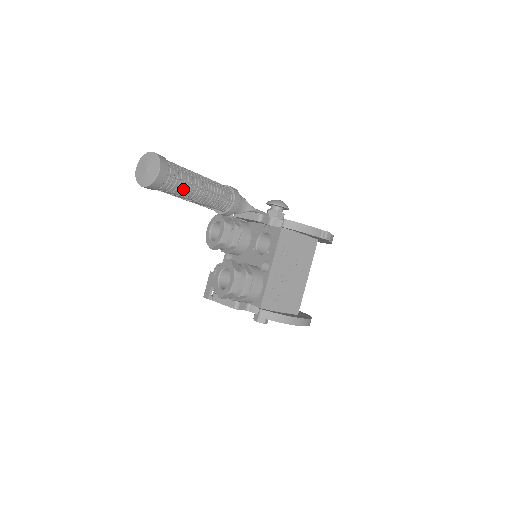
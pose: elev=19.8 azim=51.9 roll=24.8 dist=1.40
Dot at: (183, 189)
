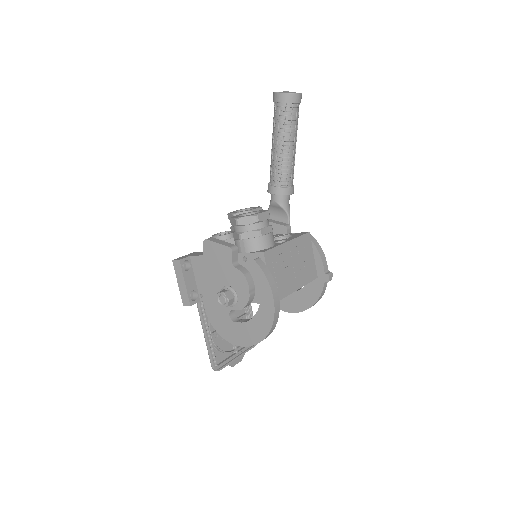
Dot at: (291, 126)
